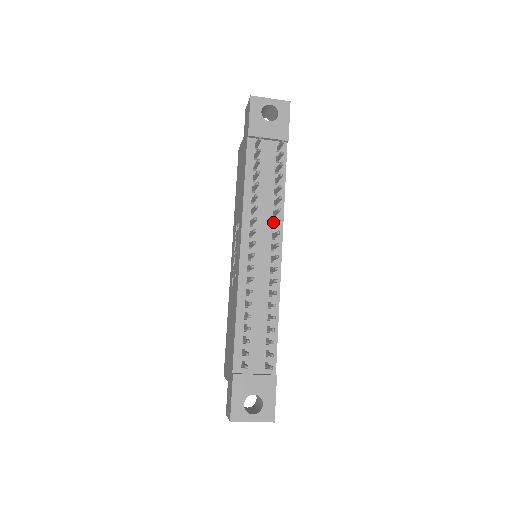
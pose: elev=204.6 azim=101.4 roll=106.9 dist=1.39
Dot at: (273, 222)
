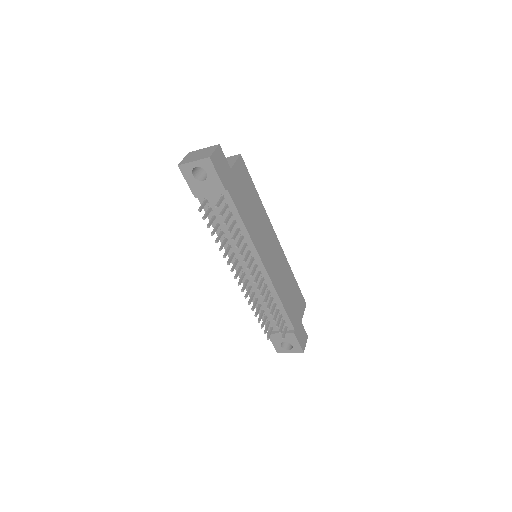
Dot at: (248, 247)
